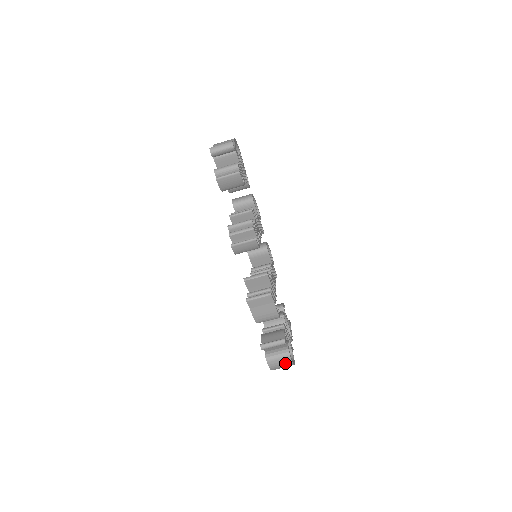
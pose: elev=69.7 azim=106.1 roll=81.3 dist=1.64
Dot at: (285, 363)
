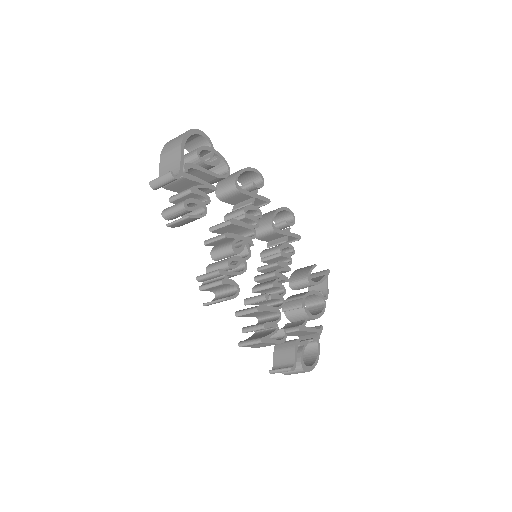
Dot at: (303, 372)
